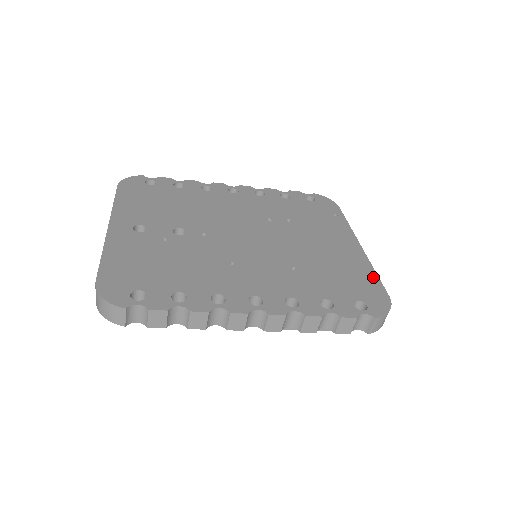
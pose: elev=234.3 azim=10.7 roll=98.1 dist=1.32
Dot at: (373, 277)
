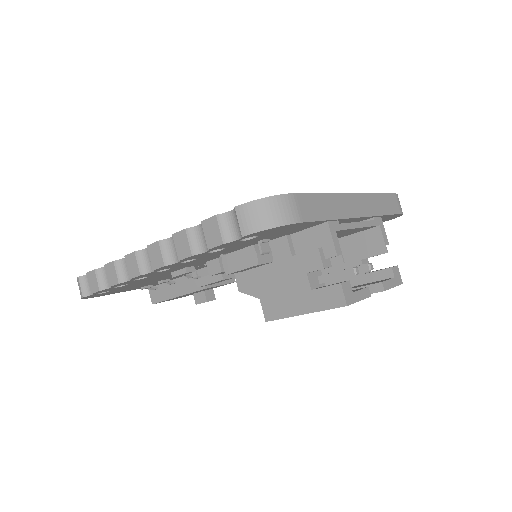
Dot at: occluded
